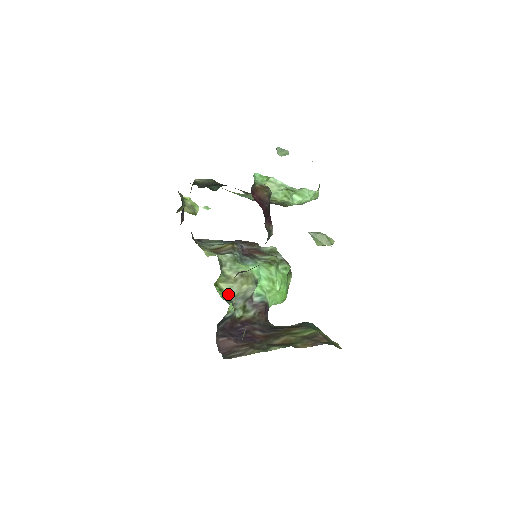
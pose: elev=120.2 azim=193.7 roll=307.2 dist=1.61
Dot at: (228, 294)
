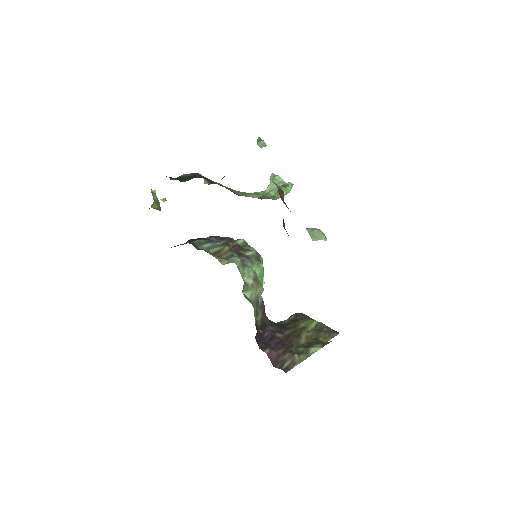
Dot at: occluded
